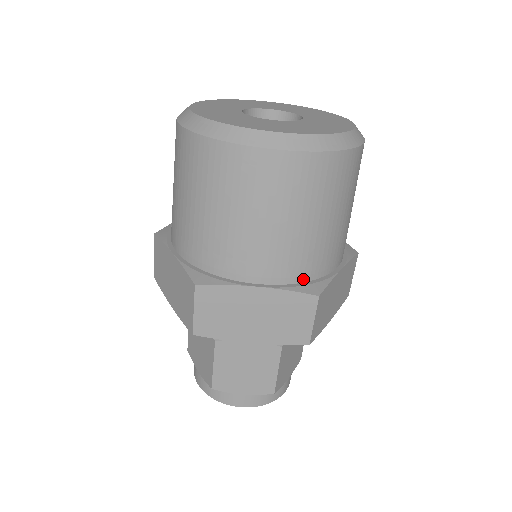
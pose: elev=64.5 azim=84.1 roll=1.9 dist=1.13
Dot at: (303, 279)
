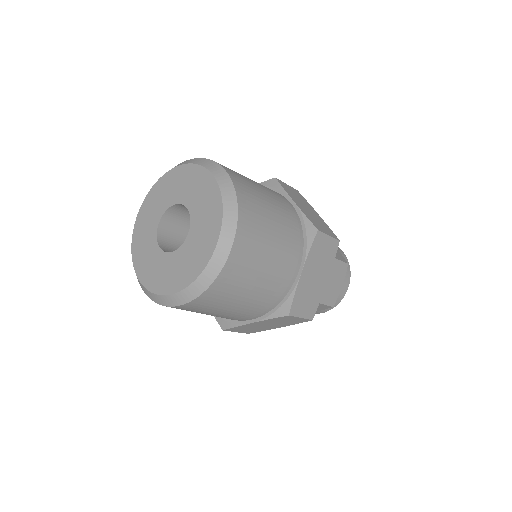
Dot at: (275, 305)
